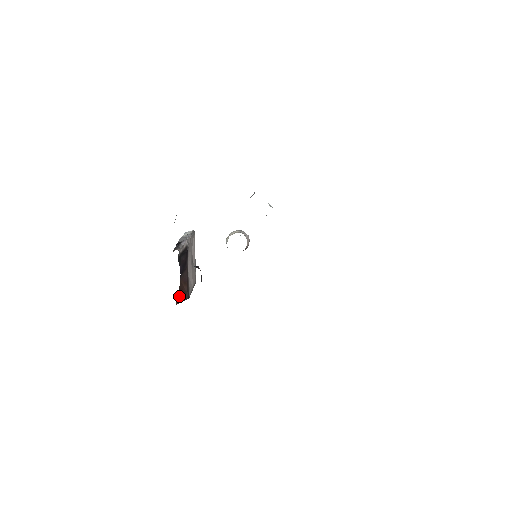
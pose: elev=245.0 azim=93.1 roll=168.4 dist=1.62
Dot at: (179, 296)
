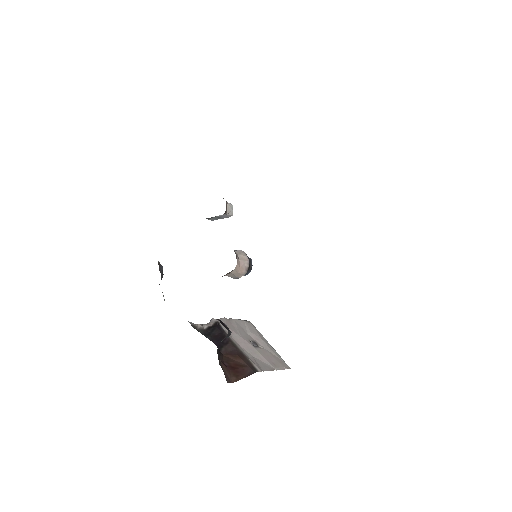
Dot at: (231, 371)
